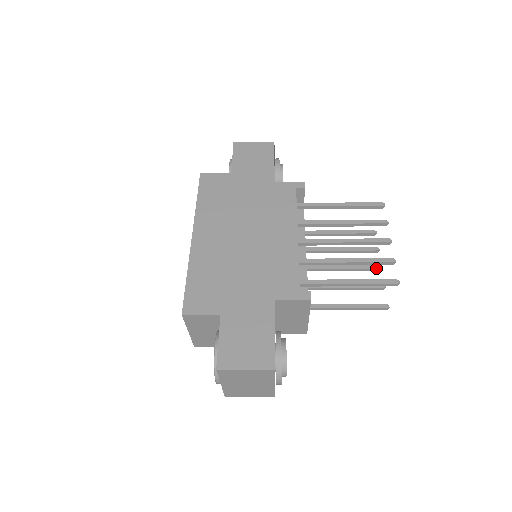
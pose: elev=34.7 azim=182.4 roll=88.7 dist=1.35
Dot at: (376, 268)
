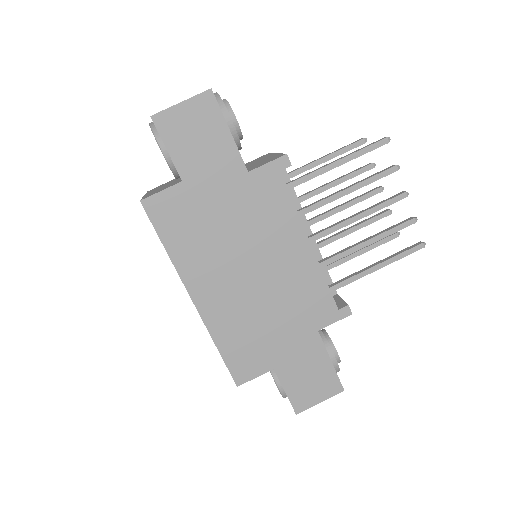
Dot at: occluded
